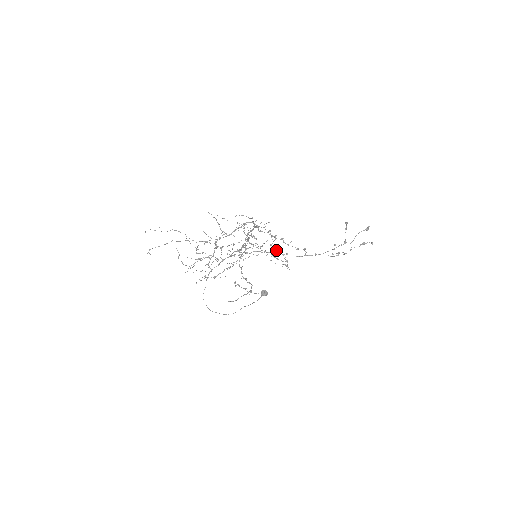
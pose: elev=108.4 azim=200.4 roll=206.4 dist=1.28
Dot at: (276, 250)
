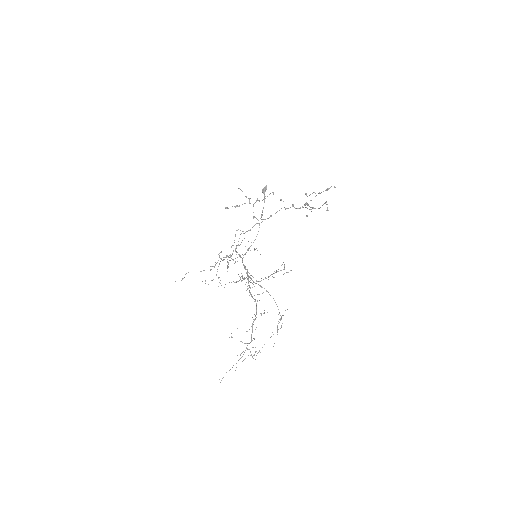
Dot at: occluded
